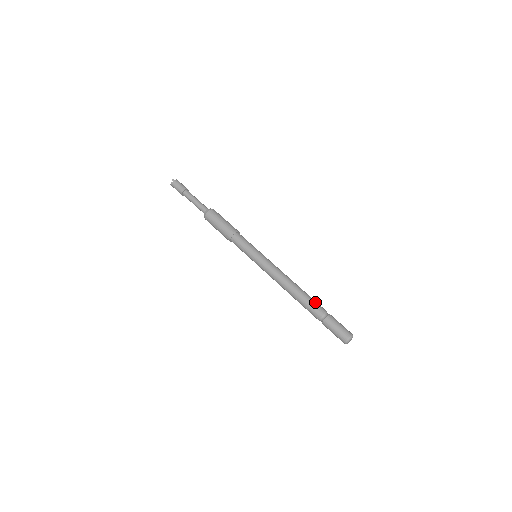
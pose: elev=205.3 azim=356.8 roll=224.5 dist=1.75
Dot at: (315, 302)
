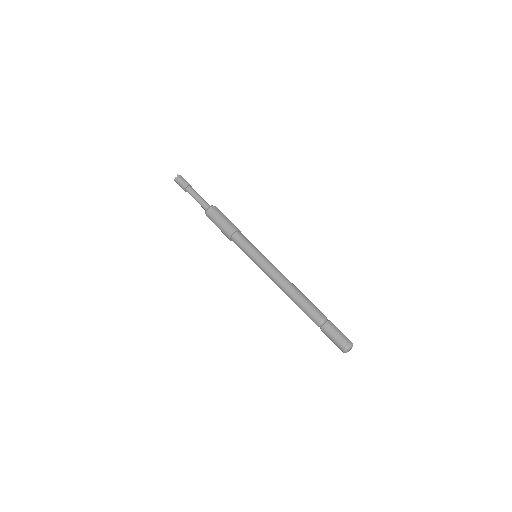
Dot at: (315, 306)
